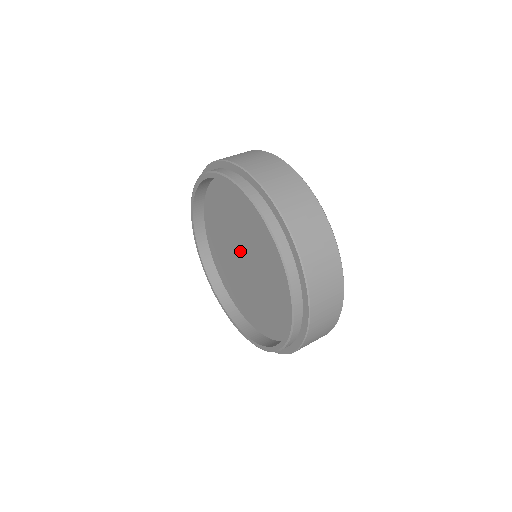
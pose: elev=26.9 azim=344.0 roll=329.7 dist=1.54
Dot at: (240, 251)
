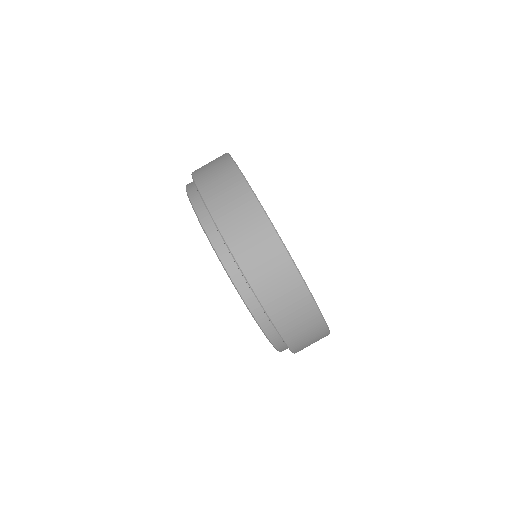
Dot at: occluded
